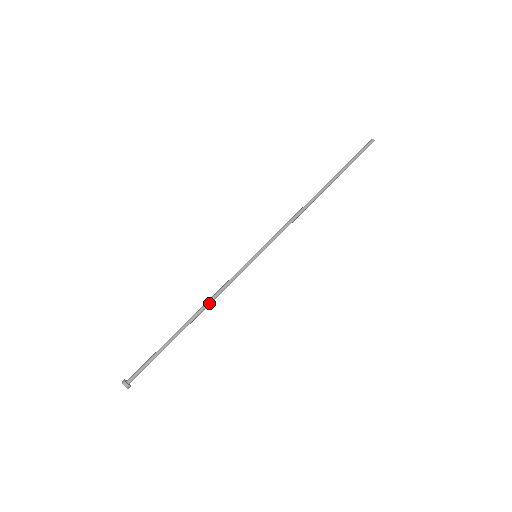
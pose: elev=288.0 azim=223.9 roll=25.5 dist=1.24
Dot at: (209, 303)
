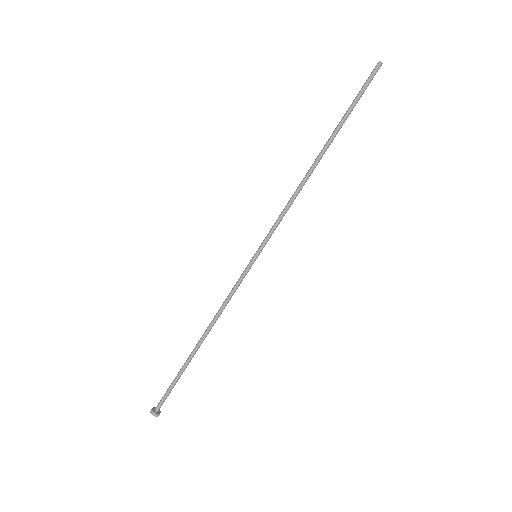
Dot at: (215, 319)
